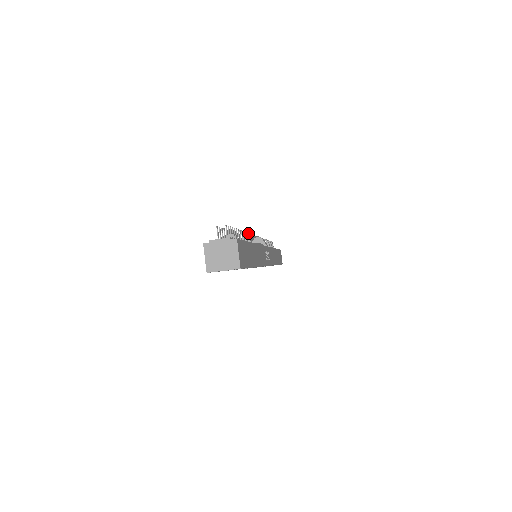
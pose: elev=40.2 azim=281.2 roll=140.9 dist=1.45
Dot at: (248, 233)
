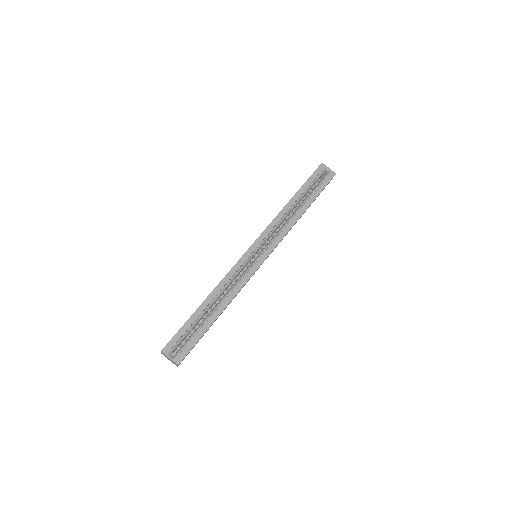
Dot at: occluded
